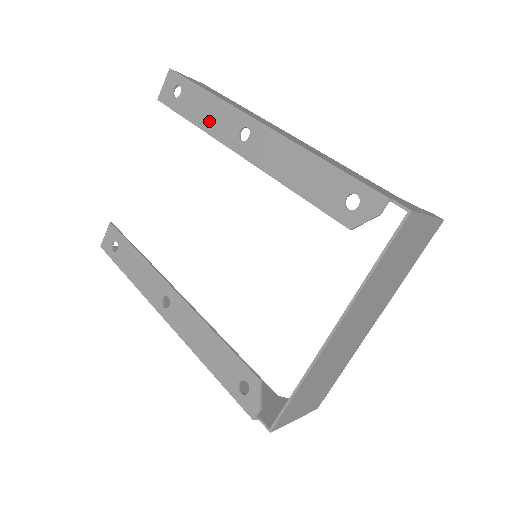
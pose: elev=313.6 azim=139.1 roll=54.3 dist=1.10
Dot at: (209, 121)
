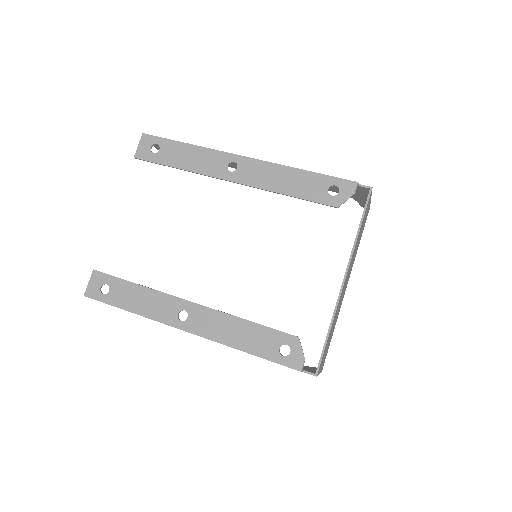
Dot at: (195, 164)
